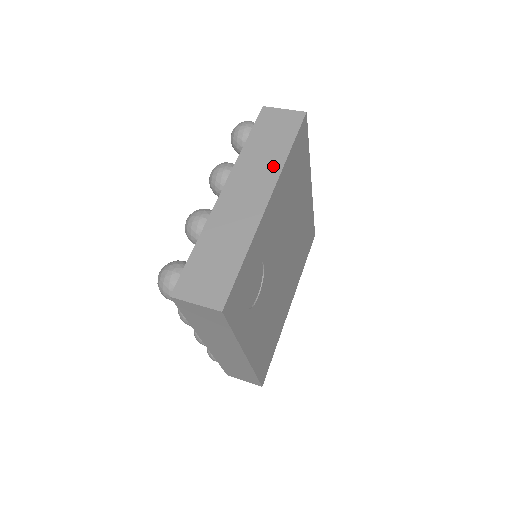
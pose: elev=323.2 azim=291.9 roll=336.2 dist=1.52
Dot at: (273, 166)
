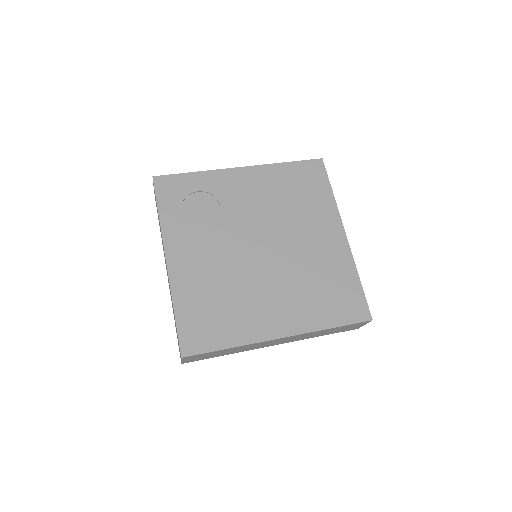
Dot at: occluded
